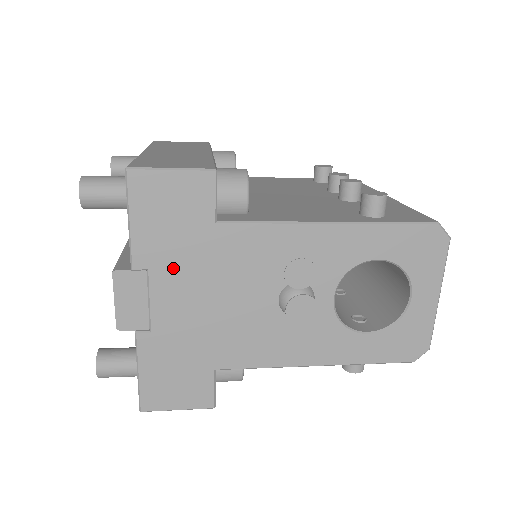
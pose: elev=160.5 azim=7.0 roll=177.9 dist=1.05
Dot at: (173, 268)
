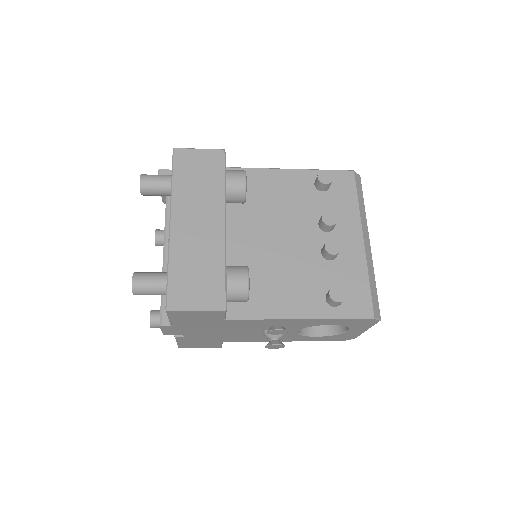
Dot at: (197, 327)
